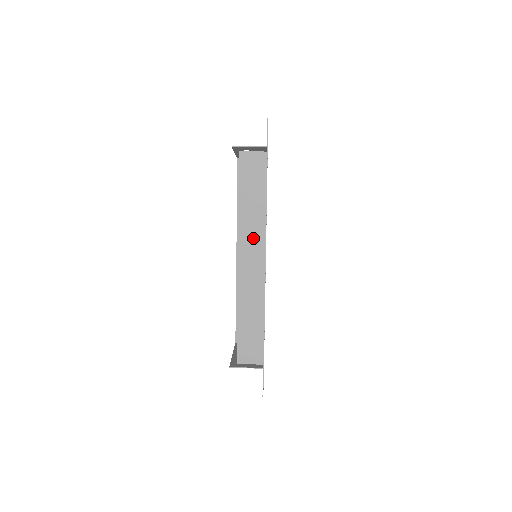
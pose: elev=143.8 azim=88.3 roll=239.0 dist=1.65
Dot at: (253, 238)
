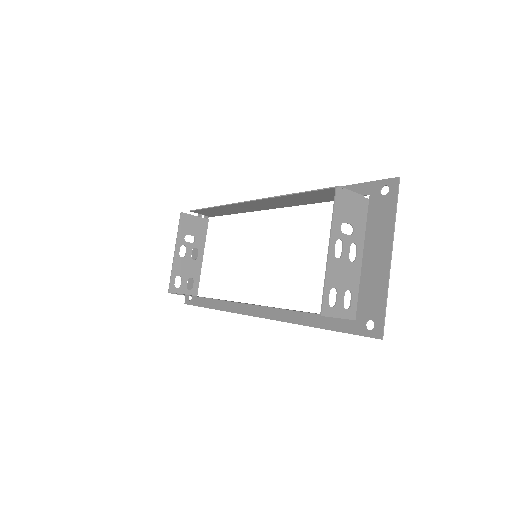
Dot at: (247, 207)
